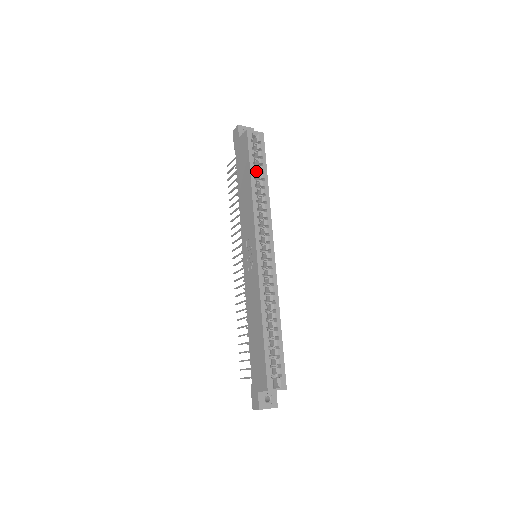
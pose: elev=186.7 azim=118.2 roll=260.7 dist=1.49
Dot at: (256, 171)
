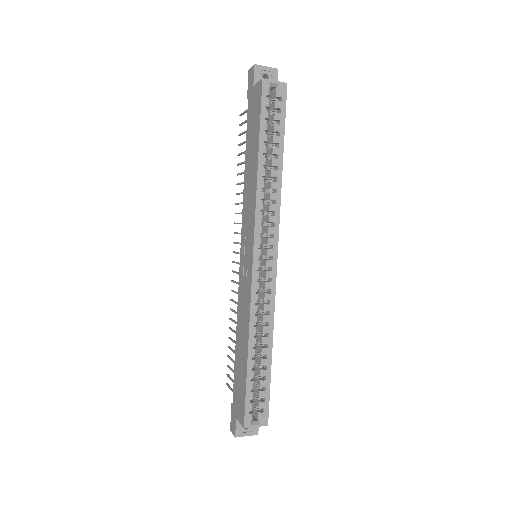
Dot at: (270, 141)
